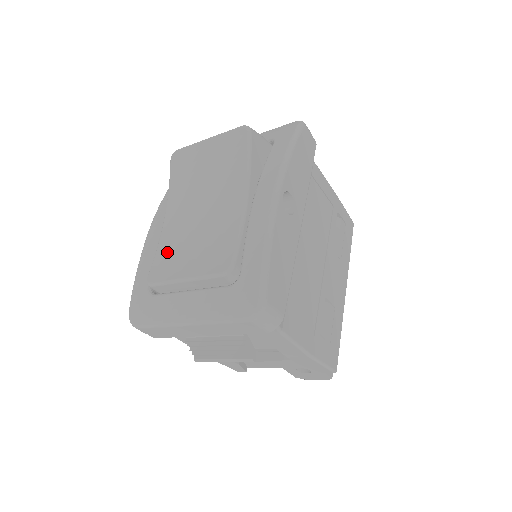
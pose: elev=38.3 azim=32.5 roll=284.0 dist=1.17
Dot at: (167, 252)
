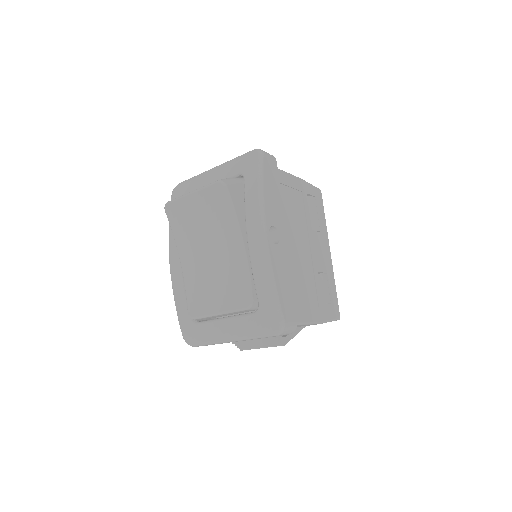
Dot at: (195, 291)
